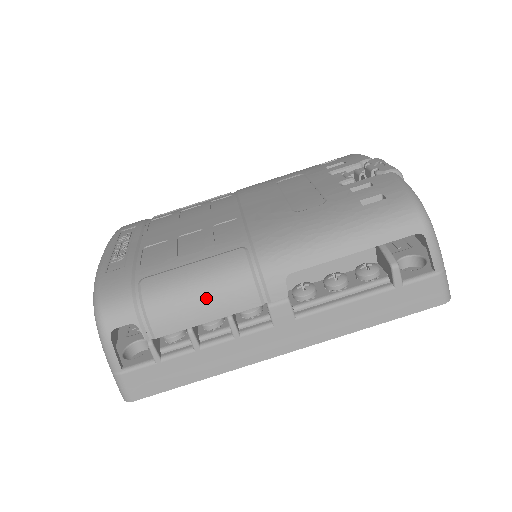
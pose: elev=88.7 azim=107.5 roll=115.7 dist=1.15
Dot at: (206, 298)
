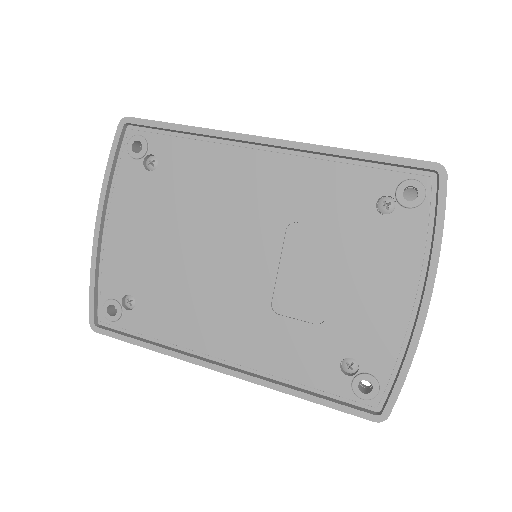
Dot at: occluded
